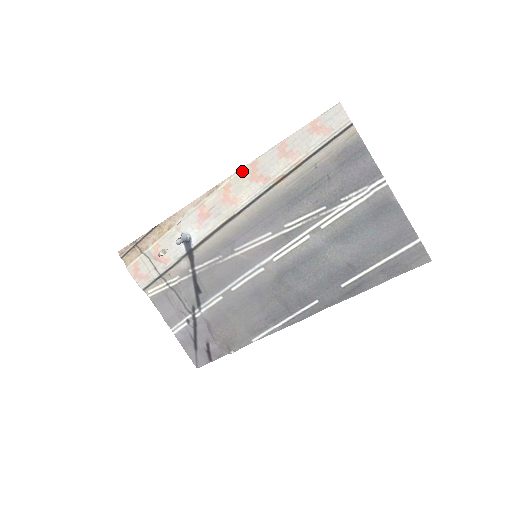
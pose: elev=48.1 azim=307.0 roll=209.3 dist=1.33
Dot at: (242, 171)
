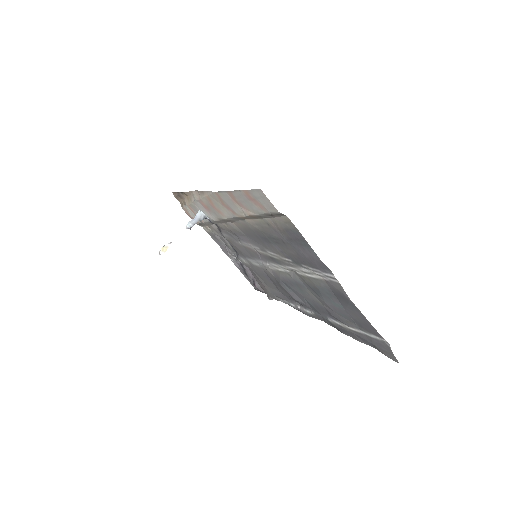
Dot at: (212, 194)
